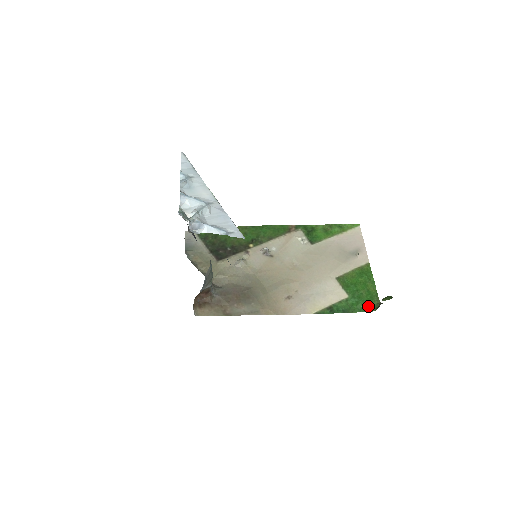
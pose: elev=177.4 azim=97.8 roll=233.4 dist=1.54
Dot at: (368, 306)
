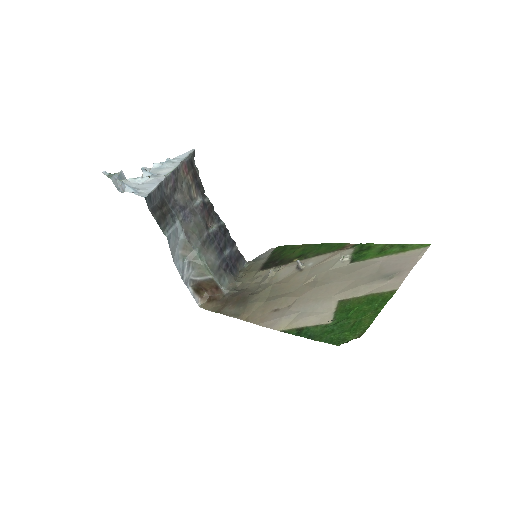
Dot at: (340, 338)
